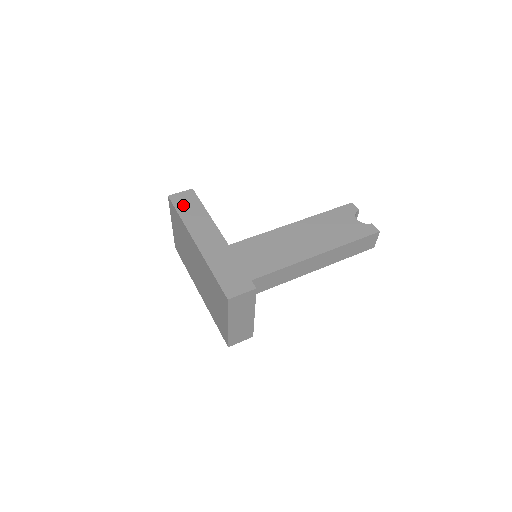
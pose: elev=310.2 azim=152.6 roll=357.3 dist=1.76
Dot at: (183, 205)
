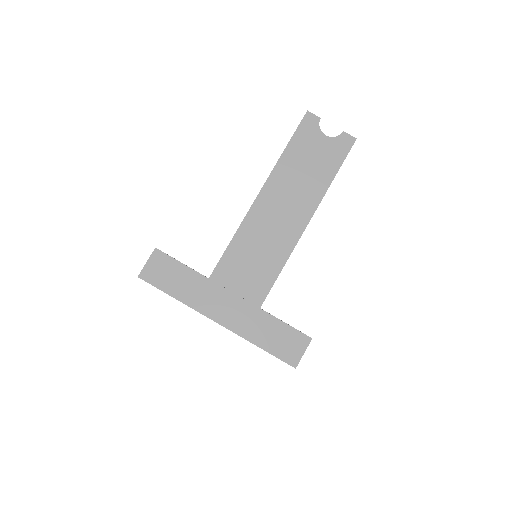
Dot at: (165, 280)
